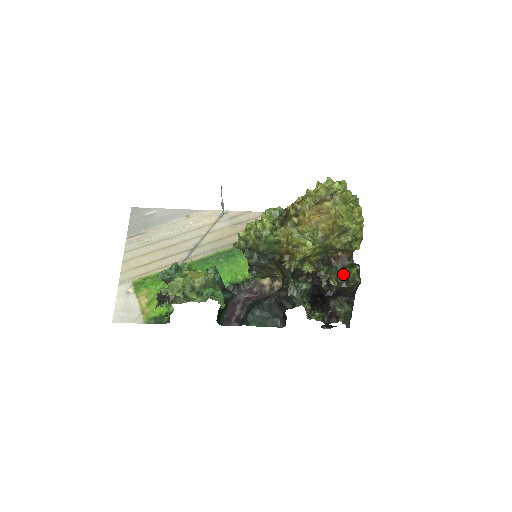
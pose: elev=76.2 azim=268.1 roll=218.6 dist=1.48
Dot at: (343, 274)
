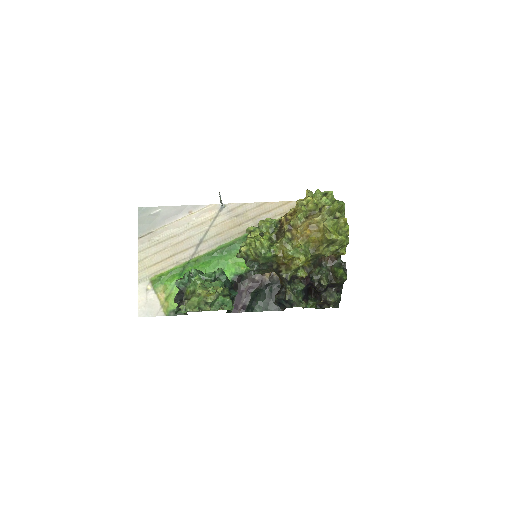
Dot at: (332, 273)
